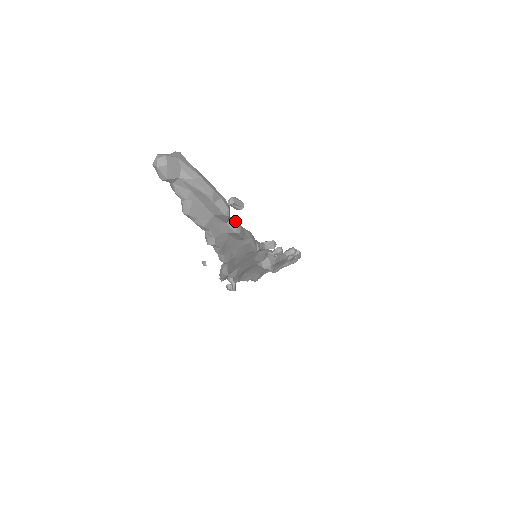
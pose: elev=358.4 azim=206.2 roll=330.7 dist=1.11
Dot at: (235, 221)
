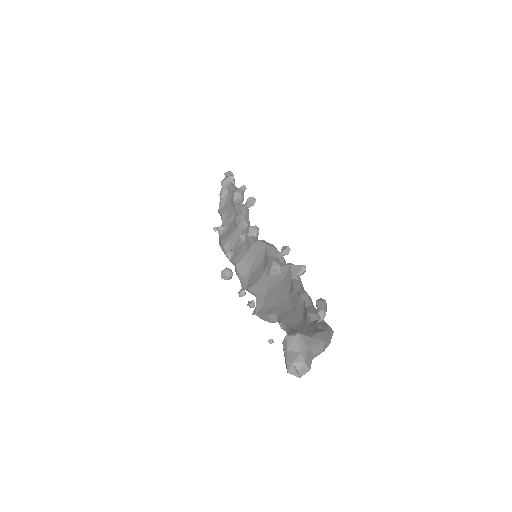
Dot at: (318, 317)
